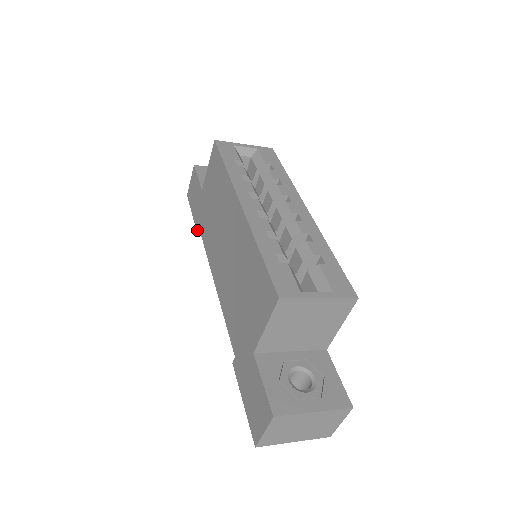
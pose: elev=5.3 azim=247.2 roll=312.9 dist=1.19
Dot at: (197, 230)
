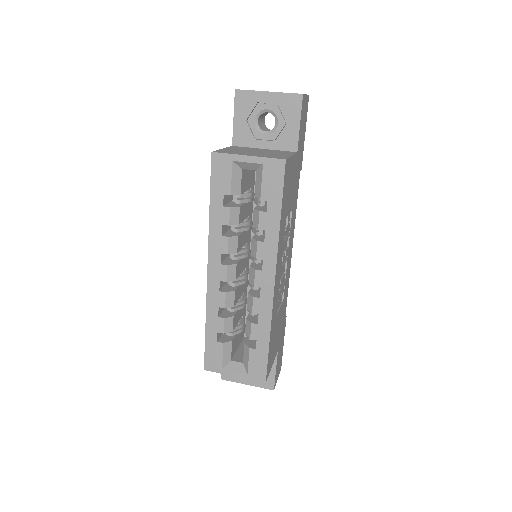
Dot at: occluded
